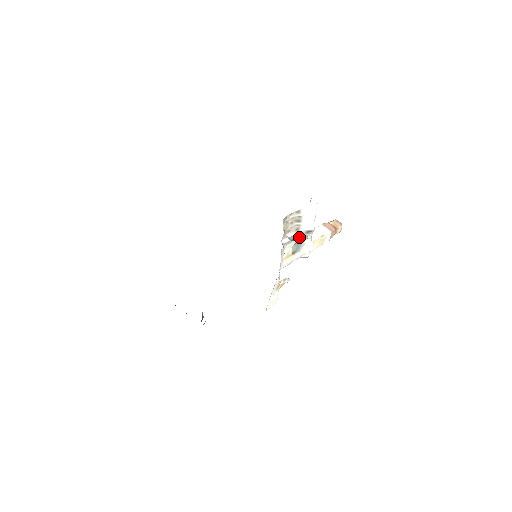
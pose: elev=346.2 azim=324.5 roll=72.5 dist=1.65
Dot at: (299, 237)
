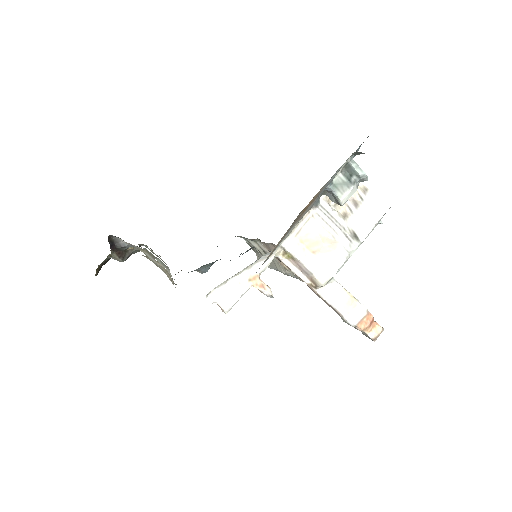
Dot at: (357, 169)
